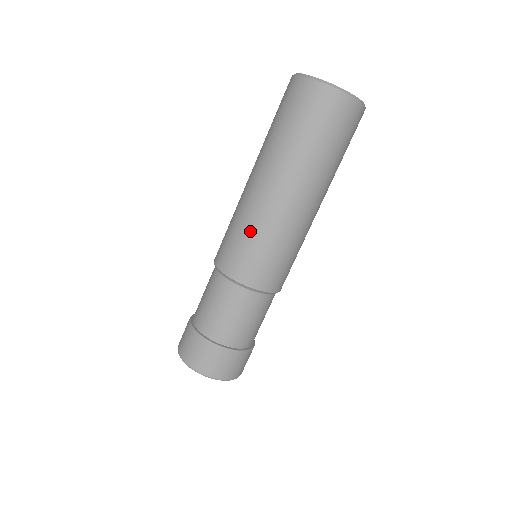
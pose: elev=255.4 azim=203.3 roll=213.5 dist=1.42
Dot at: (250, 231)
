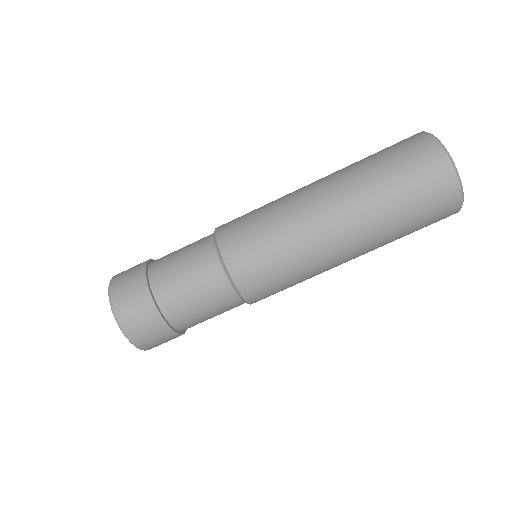
Dot at: (290, 259)
